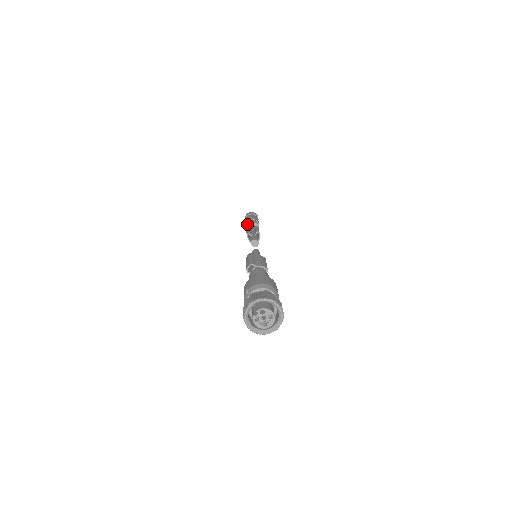
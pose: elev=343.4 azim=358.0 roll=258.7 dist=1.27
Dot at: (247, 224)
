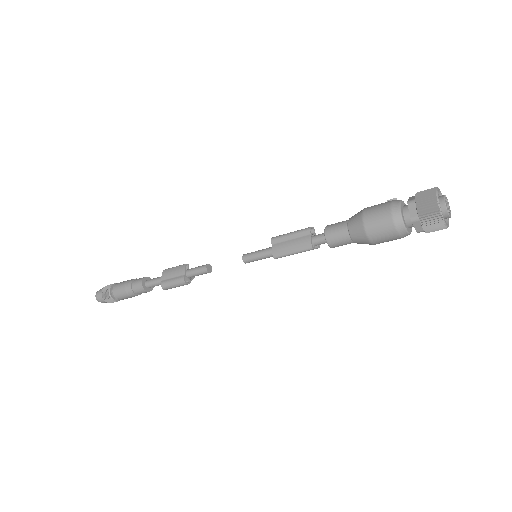
Dot at: occluded
